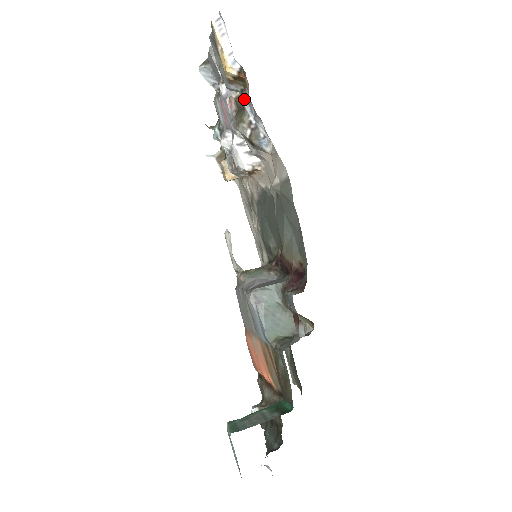
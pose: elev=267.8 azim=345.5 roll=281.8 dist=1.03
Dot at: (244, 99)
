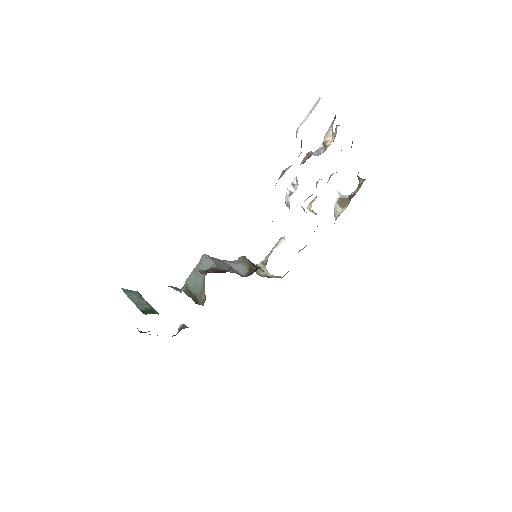
Dot at: occluded
